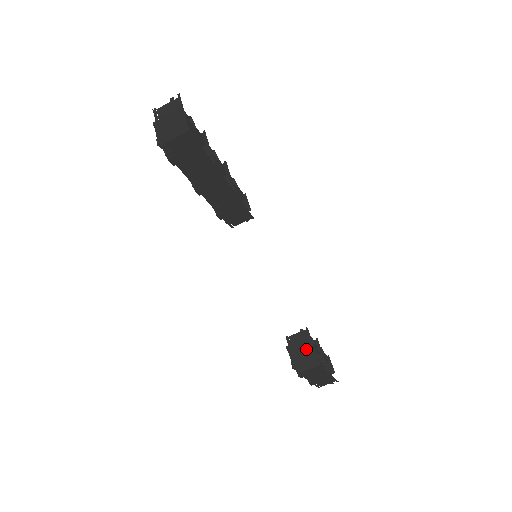
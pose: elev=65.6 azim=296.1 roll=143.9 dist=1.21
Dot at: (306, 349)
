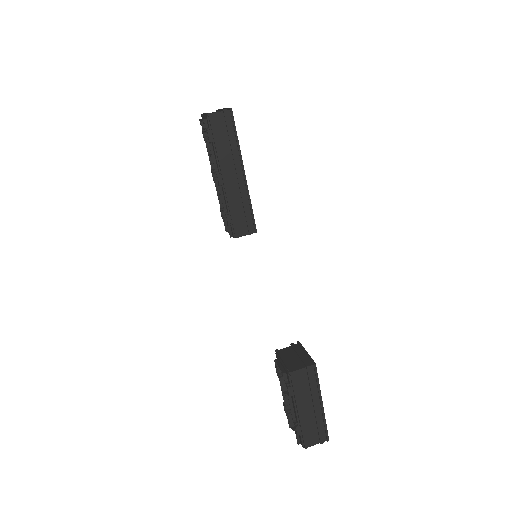
Dot at: (298, 354)
